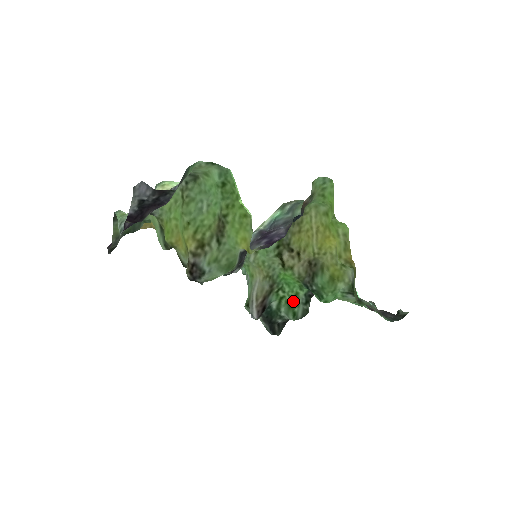
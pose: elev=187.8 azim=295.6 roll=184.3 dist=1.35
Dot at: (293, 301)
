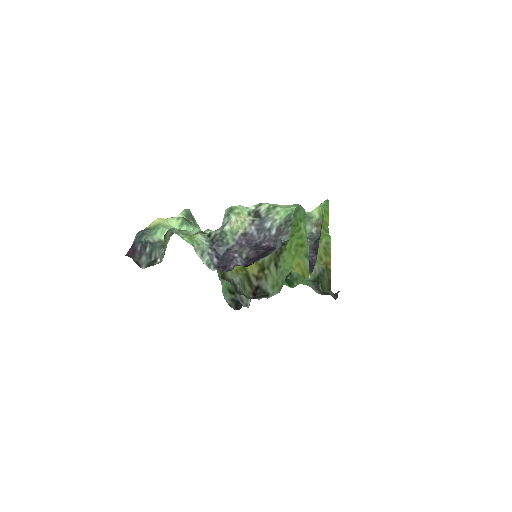
Dot at: occluded
